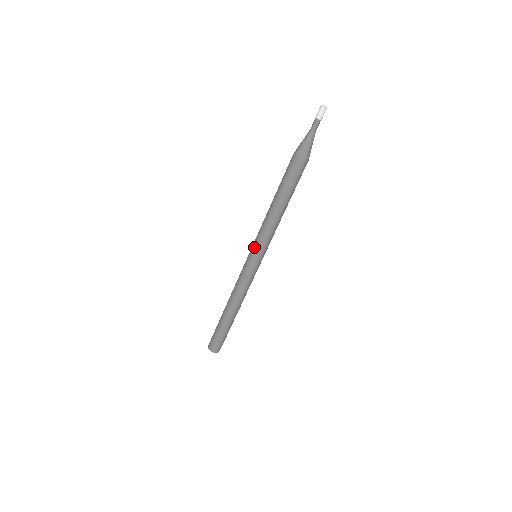
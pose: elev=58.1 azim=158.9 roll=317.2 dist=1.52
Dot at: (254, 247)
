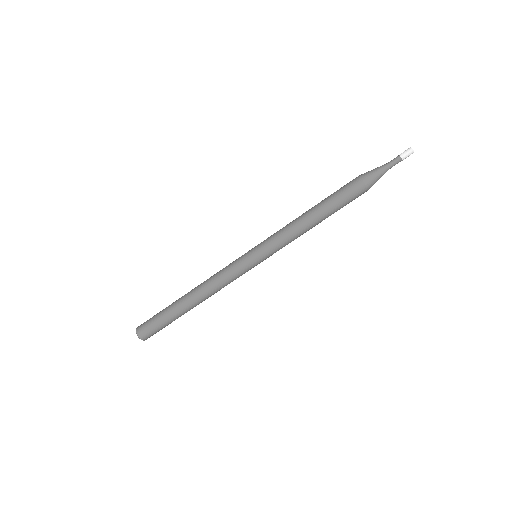
Dot at: (266, 251)
